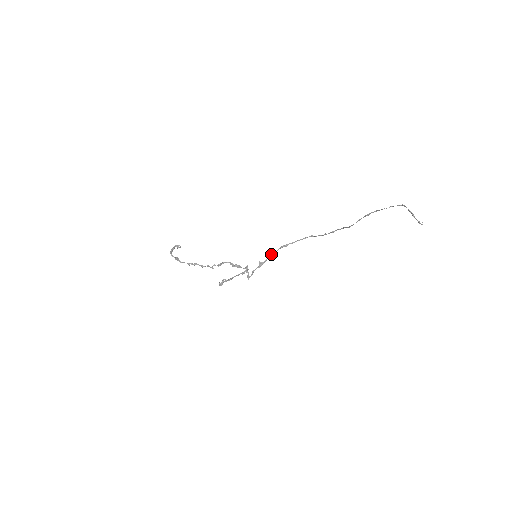
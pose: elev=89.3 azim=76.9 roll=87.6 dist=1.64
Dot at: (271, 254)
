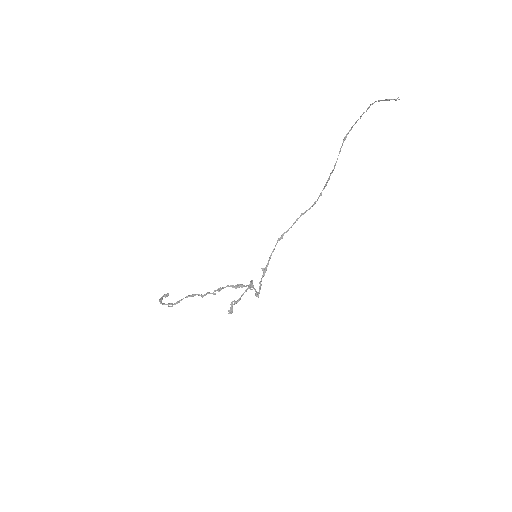
Dot at: occluded
